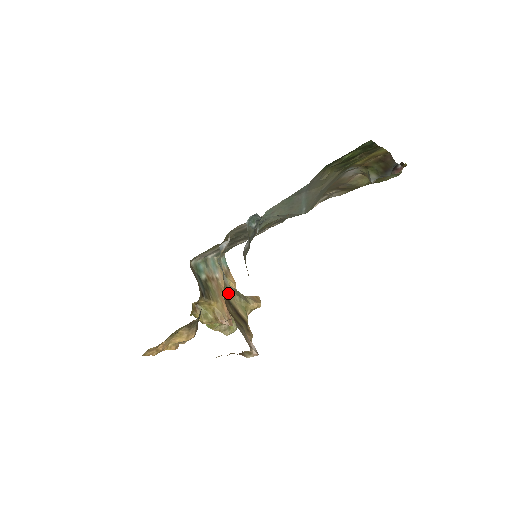
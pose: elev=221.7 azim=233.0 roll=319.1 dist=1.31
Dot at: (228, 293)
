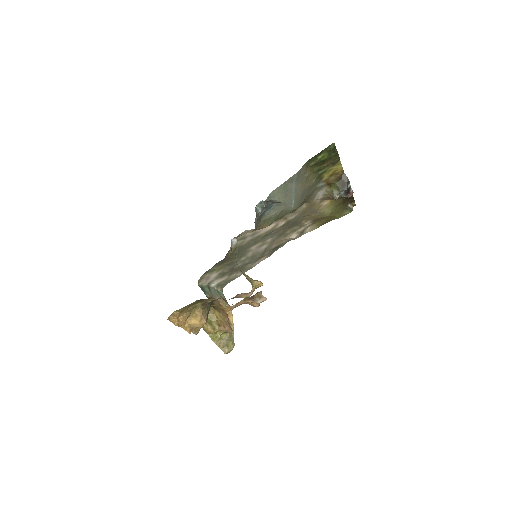
Dot at: (239, 268)
